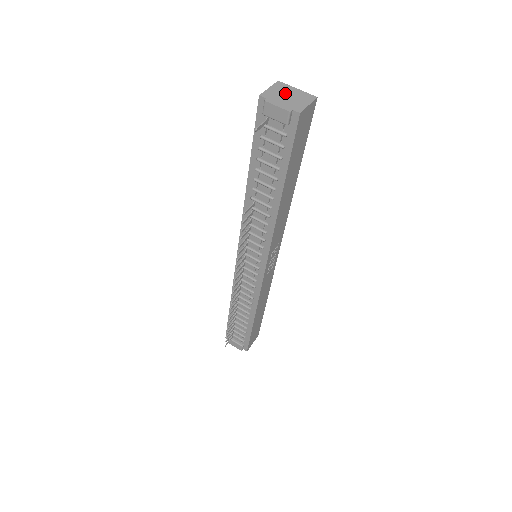
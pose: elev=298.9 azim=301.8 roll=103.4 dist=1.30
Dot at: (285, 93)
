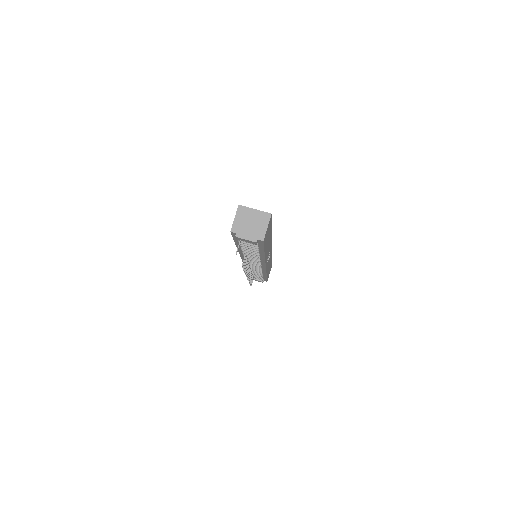
Dot at: (247, 220)
